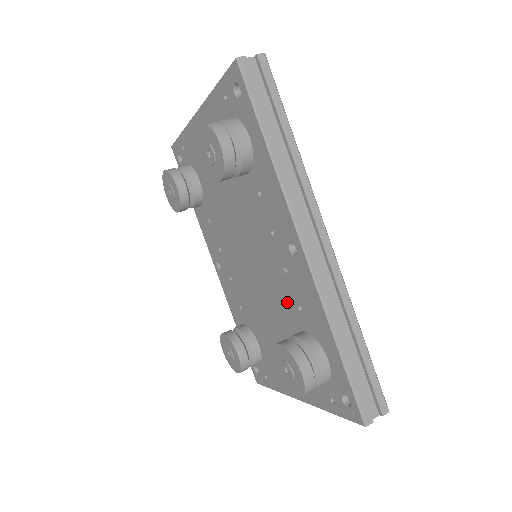
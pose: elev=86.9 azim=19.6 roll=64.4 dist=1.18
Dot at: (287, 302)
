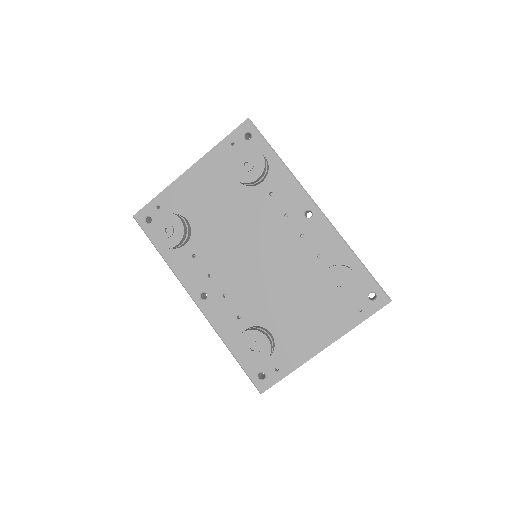
Dot at: (304, 261)
